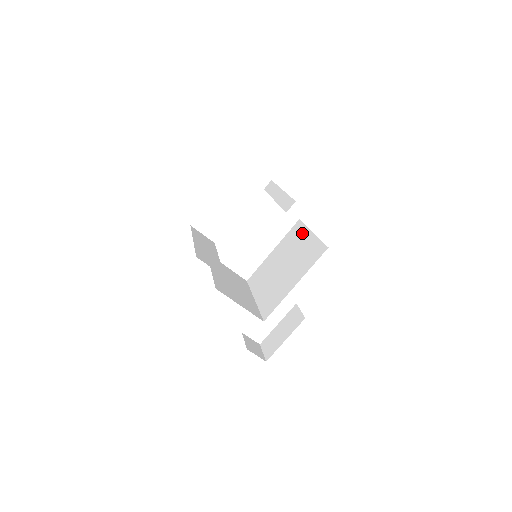
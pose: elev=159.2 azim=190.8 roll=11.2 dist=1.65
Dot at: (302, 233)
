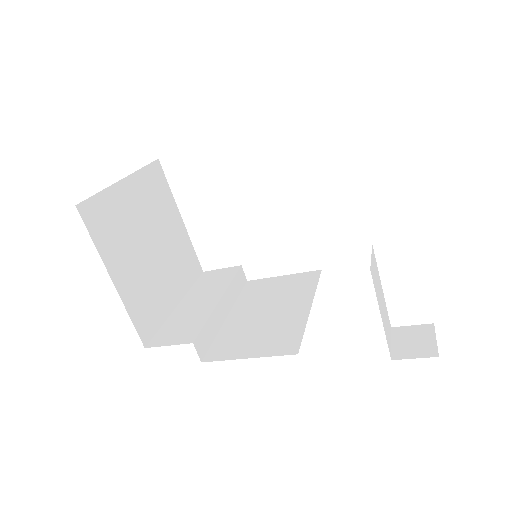
Dot at: occluded
